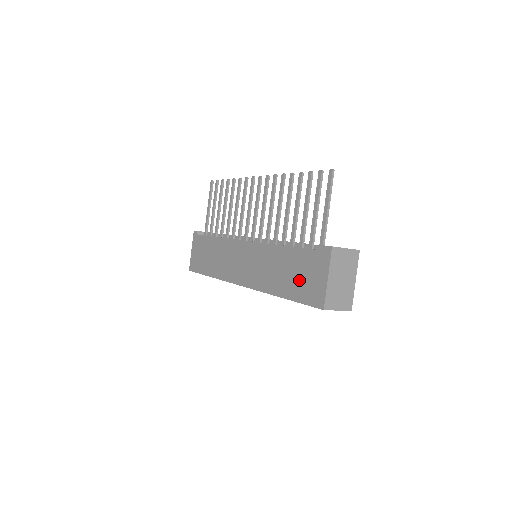
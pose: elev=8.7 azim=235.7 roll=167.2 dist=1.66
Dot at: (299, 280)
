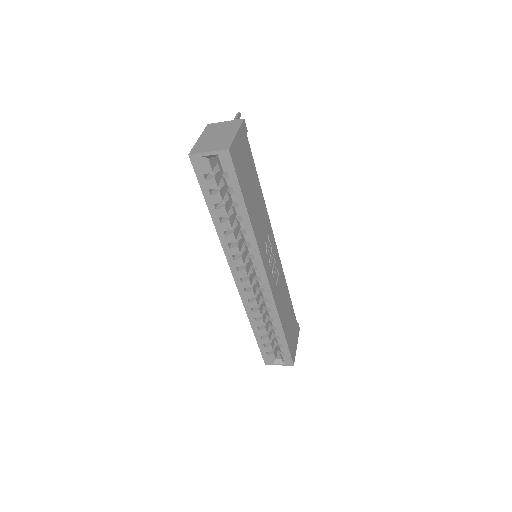
Dot at: occluded
